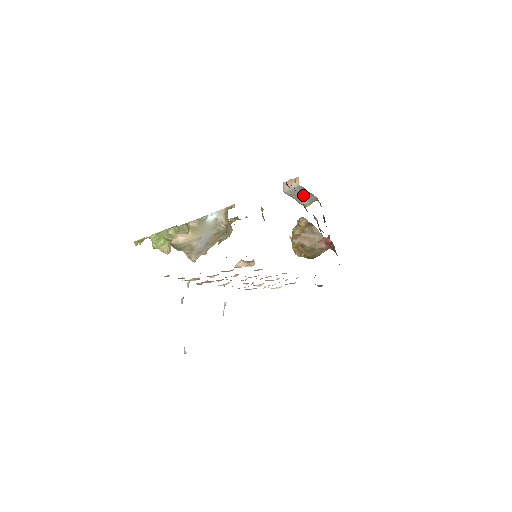
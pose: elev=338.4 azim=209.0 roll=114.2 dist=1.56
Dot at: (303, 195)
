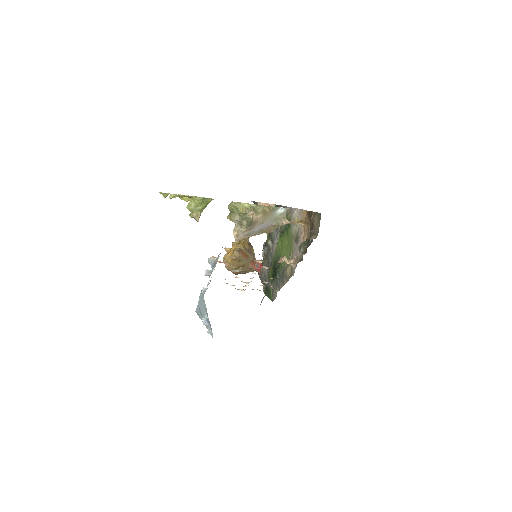
Dot at: occluded
